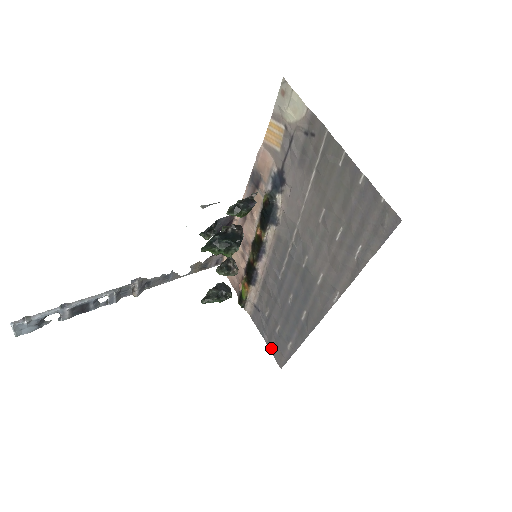
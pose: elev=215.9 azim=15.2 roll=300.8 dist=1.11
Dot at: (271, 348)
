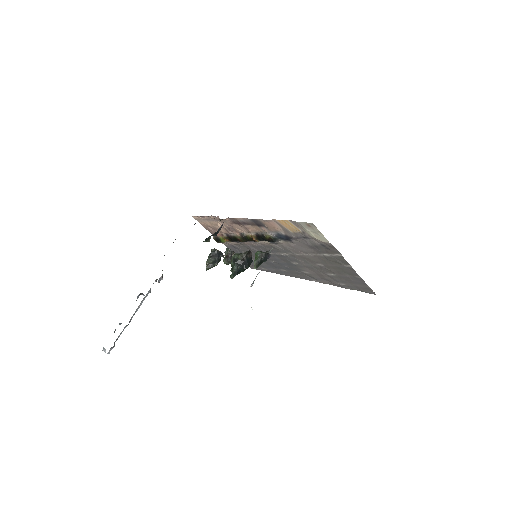
Dot at: occluded
